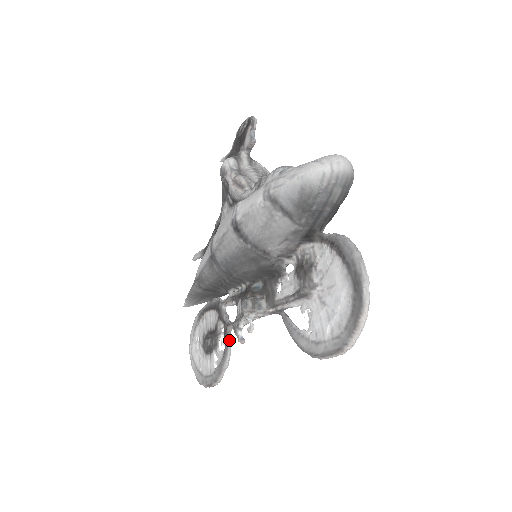
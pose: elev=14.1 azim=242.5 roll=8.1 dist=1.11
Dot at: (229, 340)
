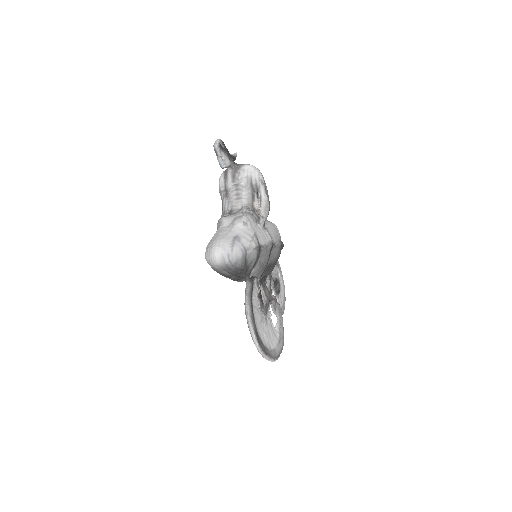
Dot at: occluded
